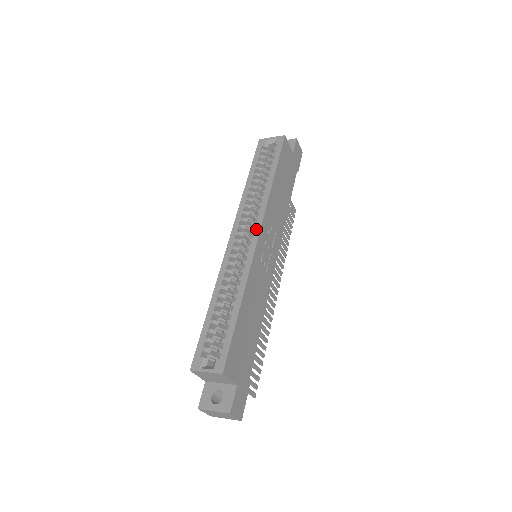
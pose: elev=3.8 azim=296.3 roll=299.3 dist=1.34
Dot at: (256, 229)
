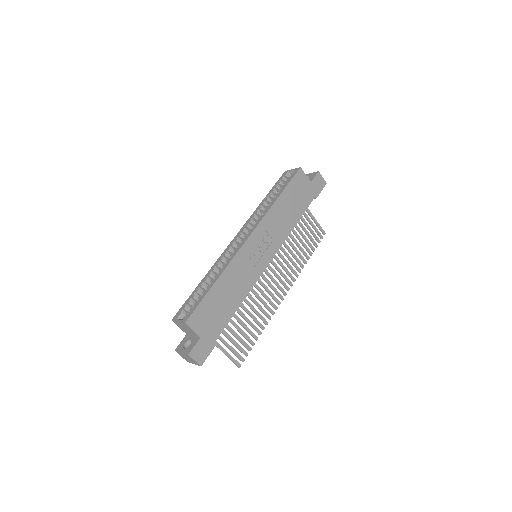
Dot at: (250, 232)
